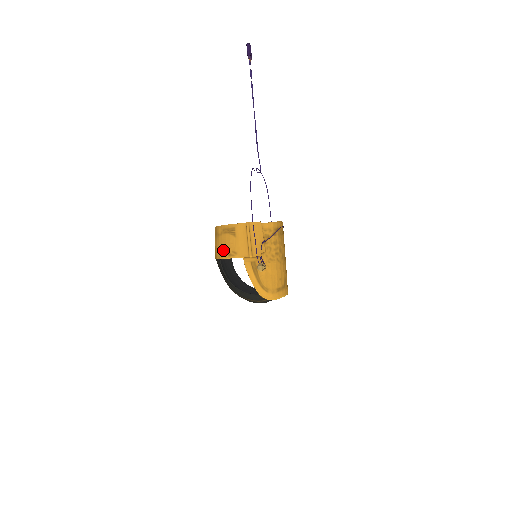
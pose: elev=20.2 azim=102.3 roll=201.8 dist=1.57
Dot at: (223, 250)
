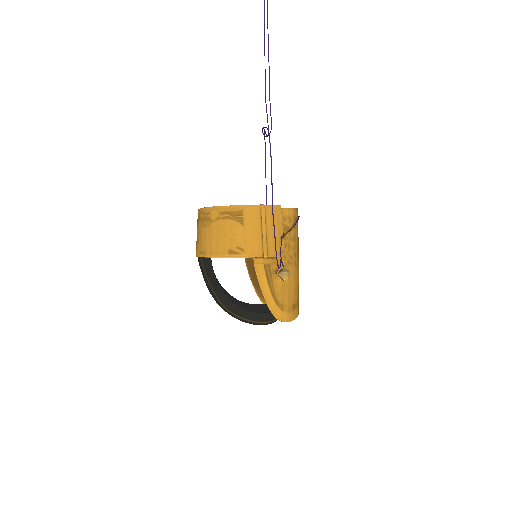
Dot at: (220, 244)
